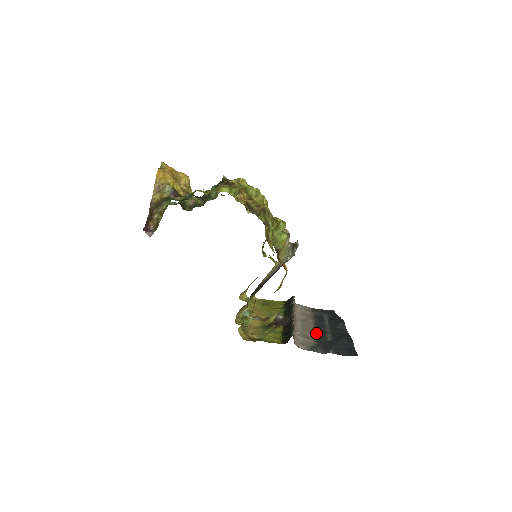
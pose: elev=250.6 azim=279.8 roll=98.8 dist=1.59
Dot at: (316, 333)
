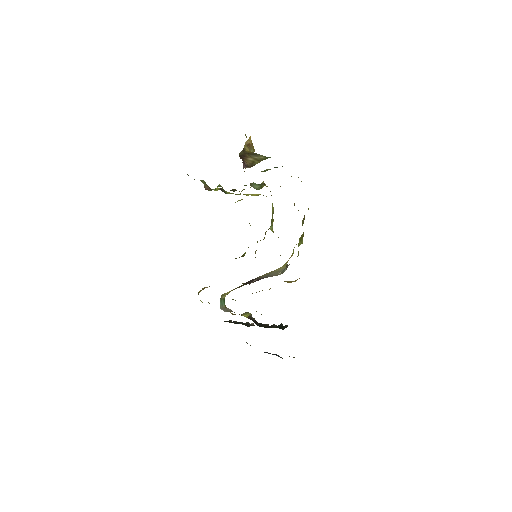
Dot at: occluded
